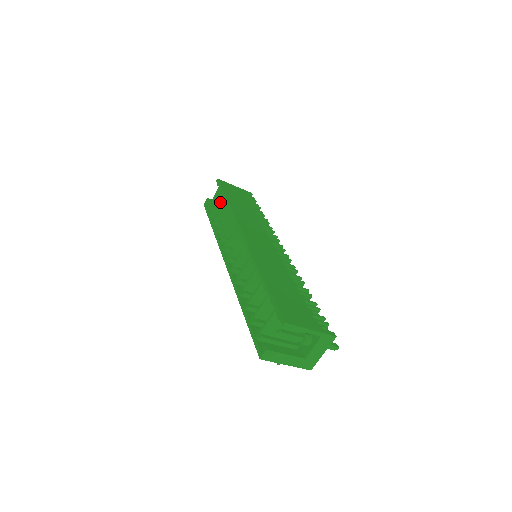
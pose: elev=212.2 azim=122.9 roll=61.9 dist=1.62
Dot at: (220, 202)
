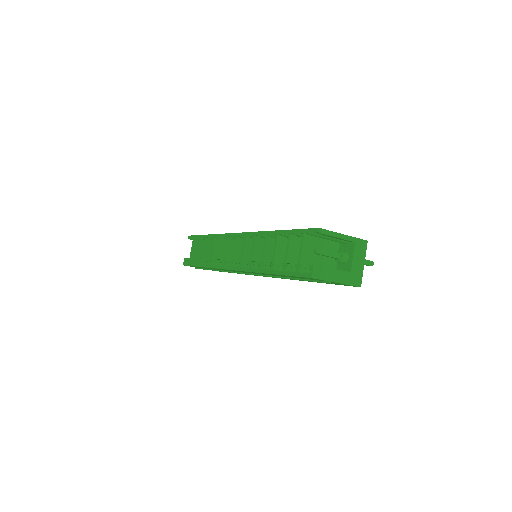
Dot at: (200, 246)
